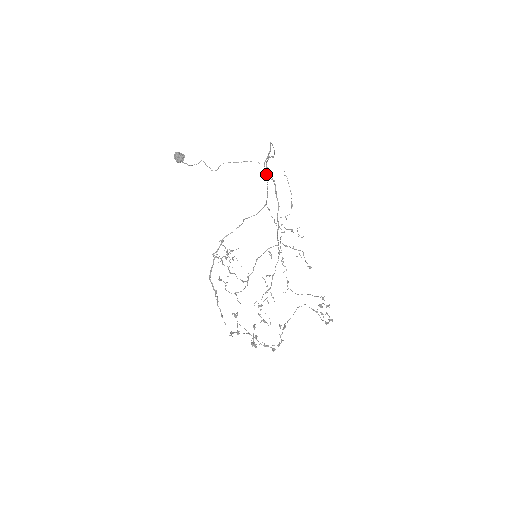
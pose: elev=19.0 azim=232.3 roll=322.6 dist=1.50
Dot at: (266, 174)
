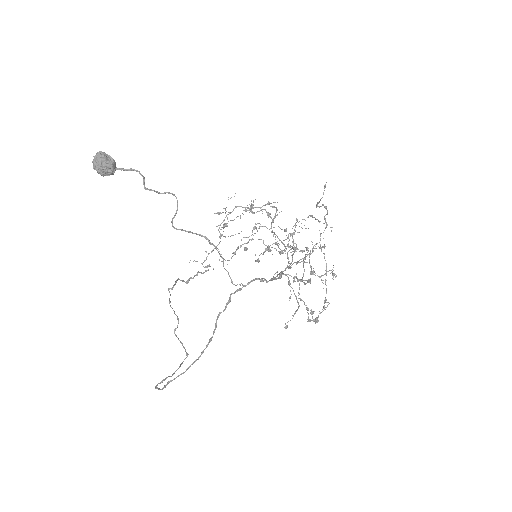
Dot at: (166, 378)
